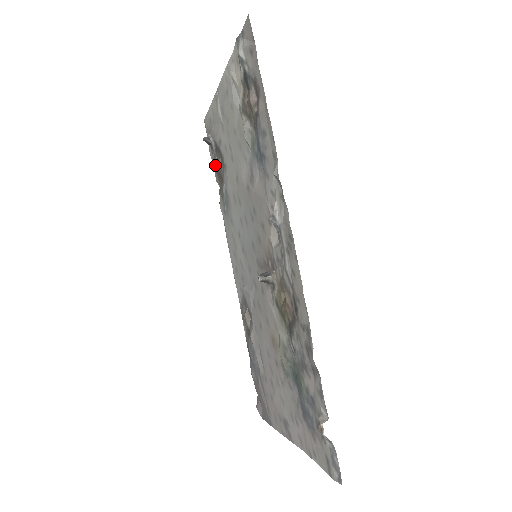
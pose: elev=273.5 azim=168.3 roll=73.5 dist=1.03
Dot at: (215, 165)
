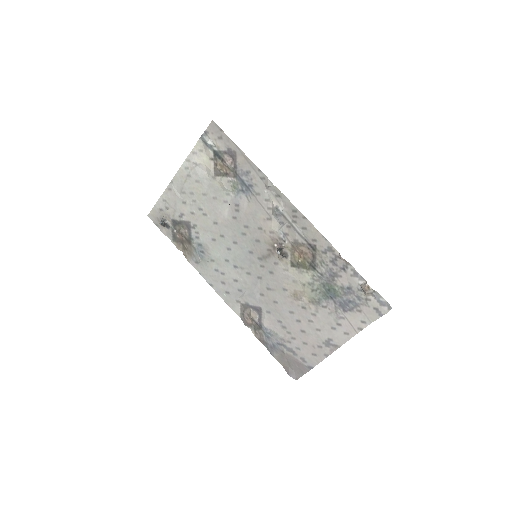
Dot at: (174, 238)
